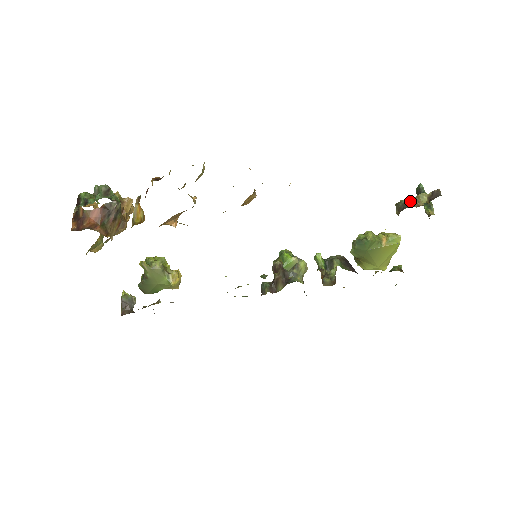
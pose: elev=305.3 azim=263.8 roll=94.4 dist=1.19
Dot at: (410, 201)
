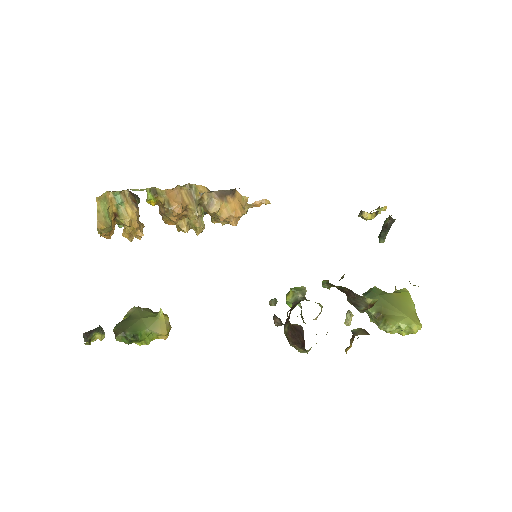
Dot at: occluded
